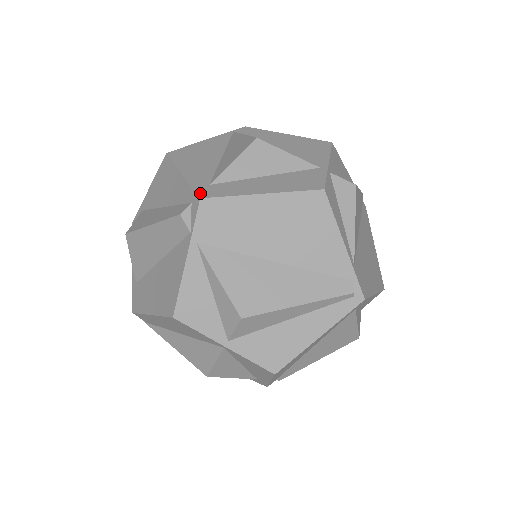
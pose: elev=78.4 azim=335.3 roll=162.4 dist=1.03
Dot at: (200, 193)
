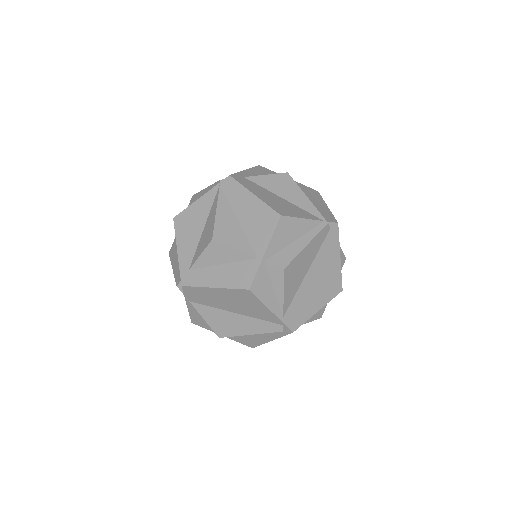
Dot at: (182, 280)
